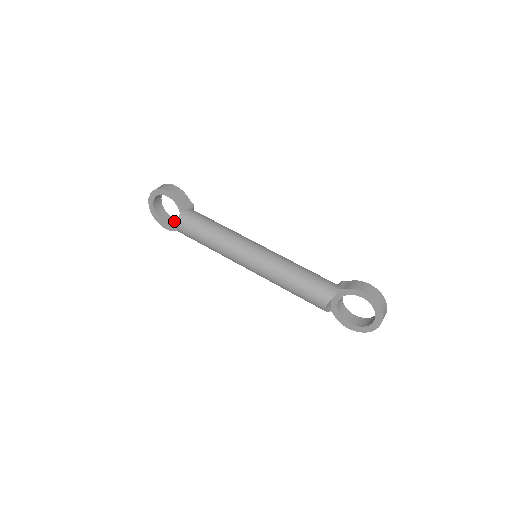
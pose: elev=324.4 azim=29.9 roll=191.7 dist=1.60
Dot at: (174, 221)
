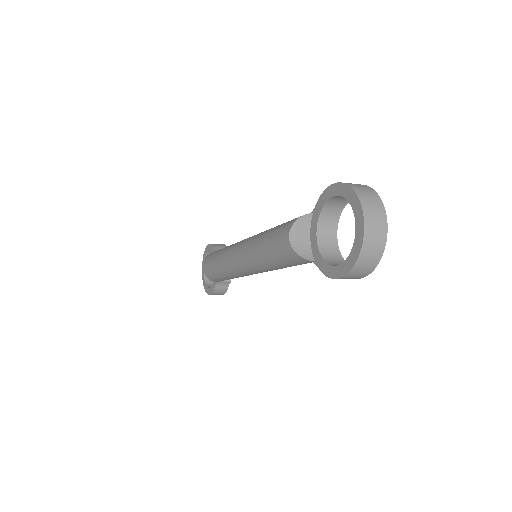
Dot at: occluded
